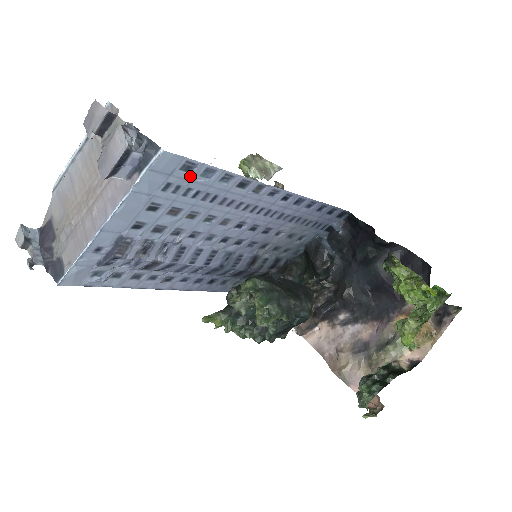
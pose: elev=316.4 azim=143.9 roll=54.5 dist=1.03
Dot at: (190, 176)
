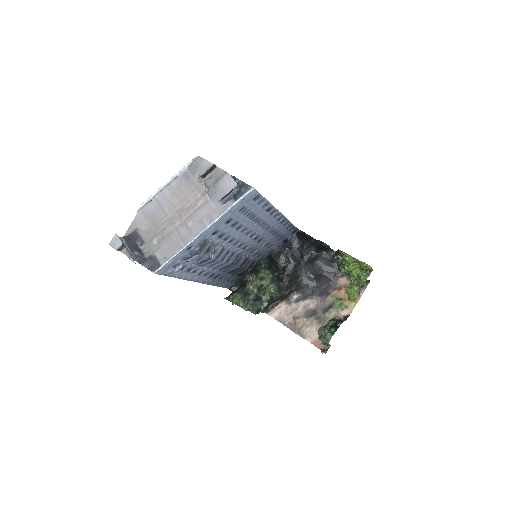
Dot at: (254, 203)
